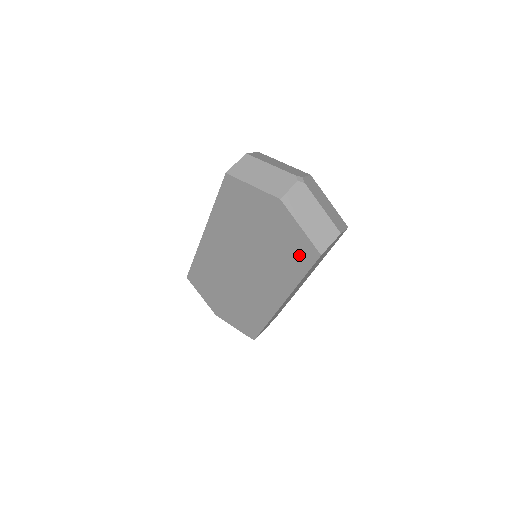
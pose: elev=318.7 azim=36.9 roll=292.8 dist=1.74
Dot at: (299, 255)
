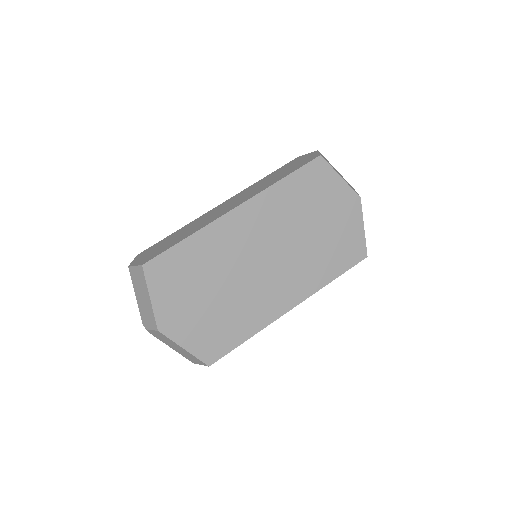
Dot at: (347, 254)
